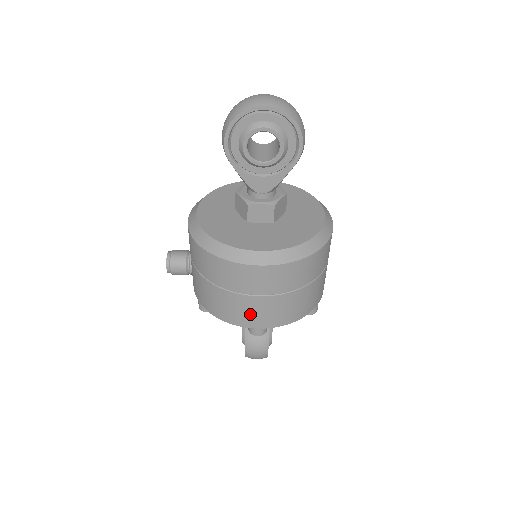
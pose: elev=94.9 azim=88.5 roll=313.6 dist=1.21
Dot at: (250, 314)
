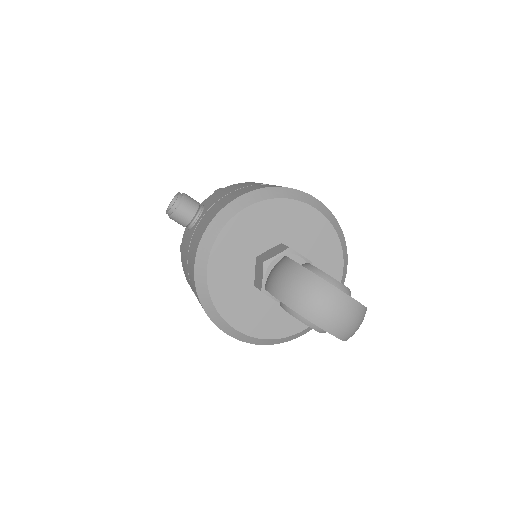
Dot at: occluded
